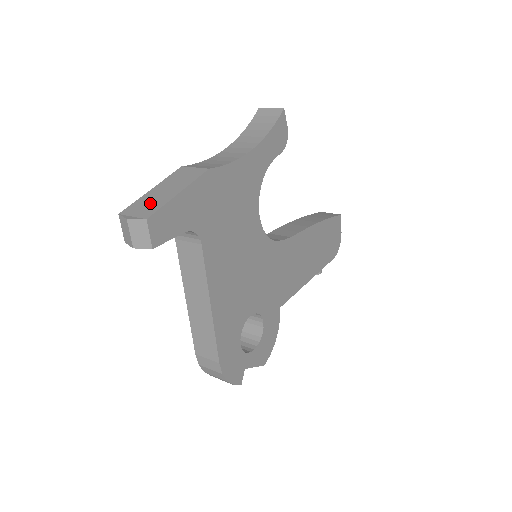
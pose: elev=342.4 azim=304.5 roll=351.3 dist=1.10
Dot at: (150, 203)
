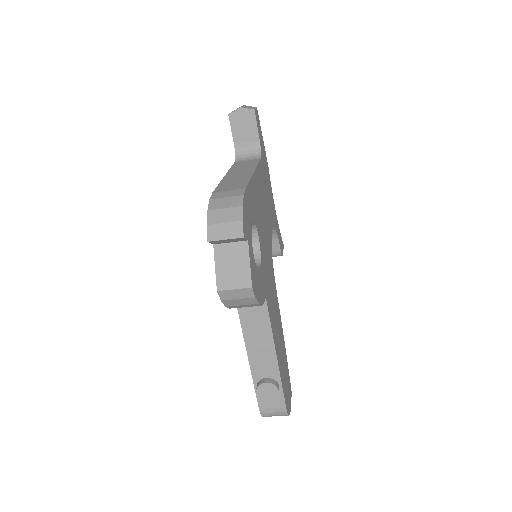
Dot at: occluded
